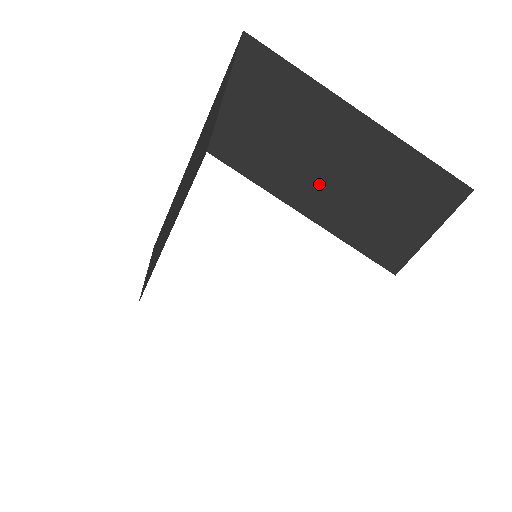
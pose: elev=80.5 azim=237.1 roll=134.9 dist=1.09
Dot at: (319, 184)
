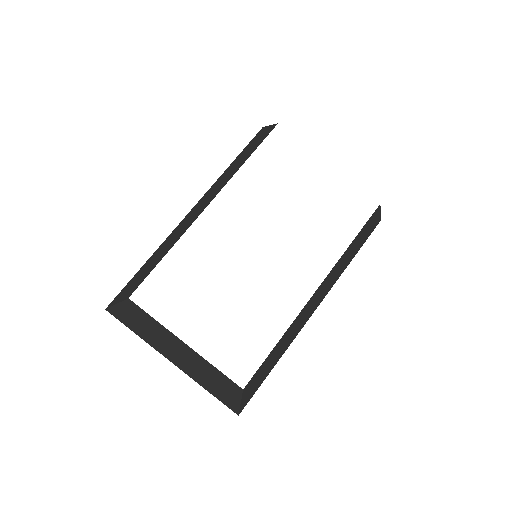
Dot at: occluded
